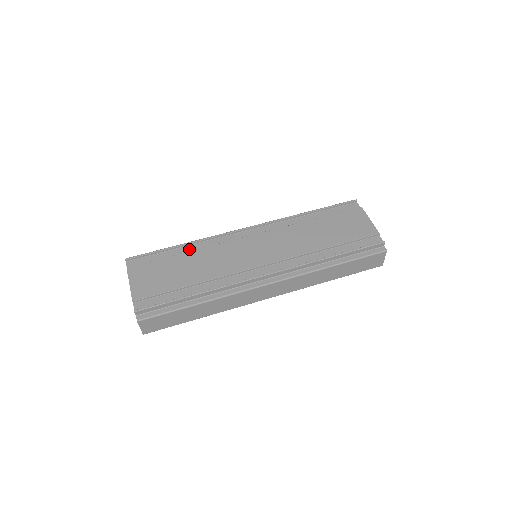
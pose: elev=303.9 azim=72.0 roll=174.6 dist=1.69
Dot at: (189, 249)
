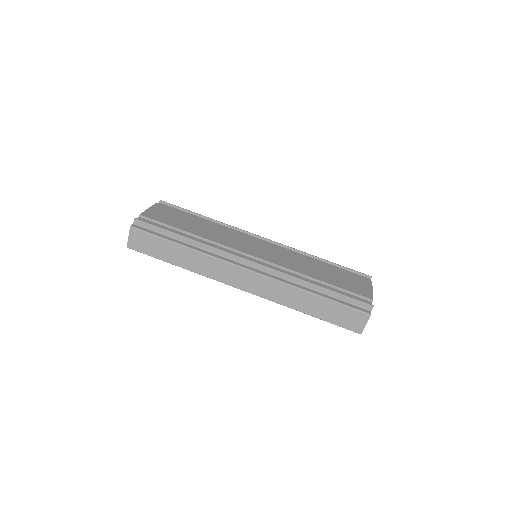
Dot at: (210, 222)
